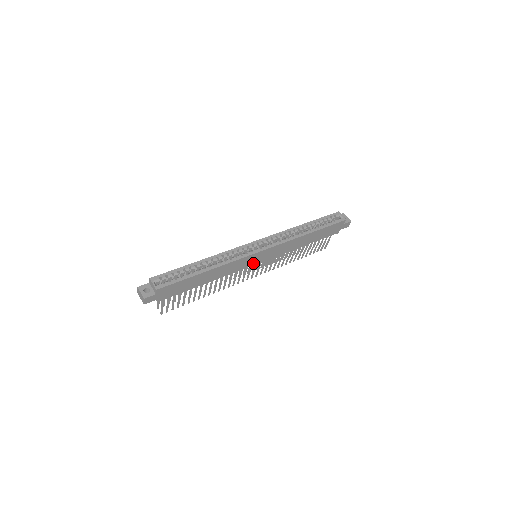
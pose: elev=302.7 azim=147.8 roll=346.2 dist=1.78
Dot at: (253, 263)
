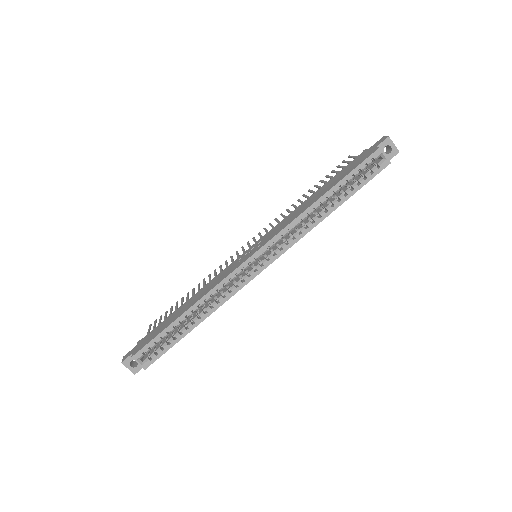
Dot at: occluded
